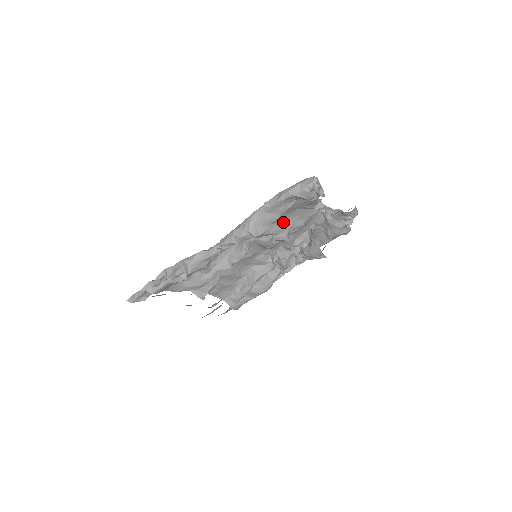
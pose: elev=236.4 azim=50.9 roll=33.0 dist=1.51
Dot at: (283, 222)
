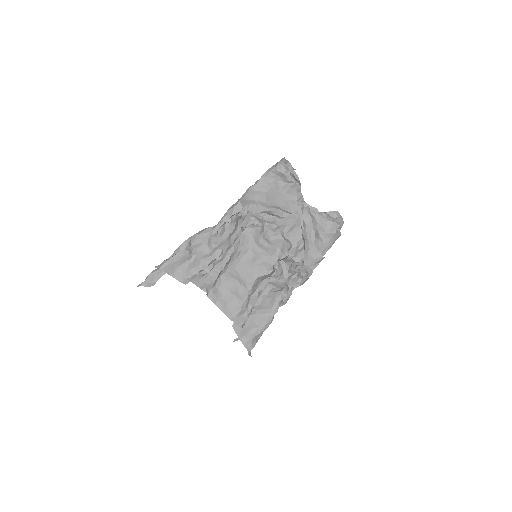
Dot at: (270, 205)
